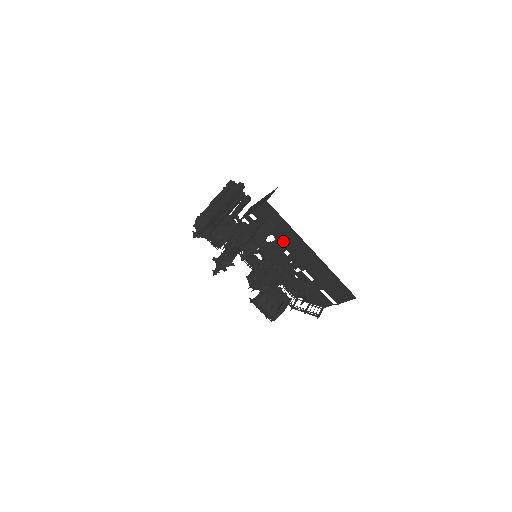
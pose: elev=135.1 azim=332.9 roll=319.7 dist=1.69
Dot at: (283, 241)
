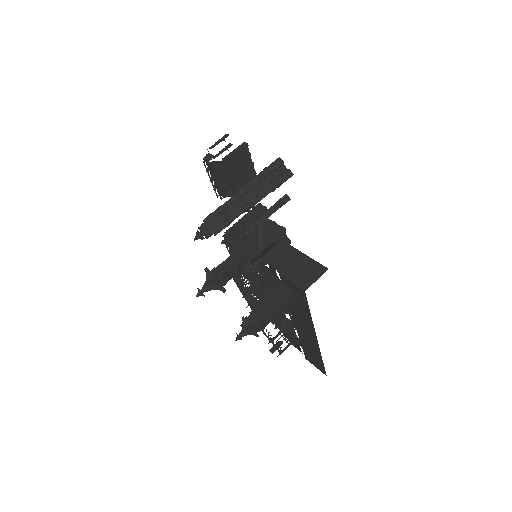
Dot at: (294, 309)
